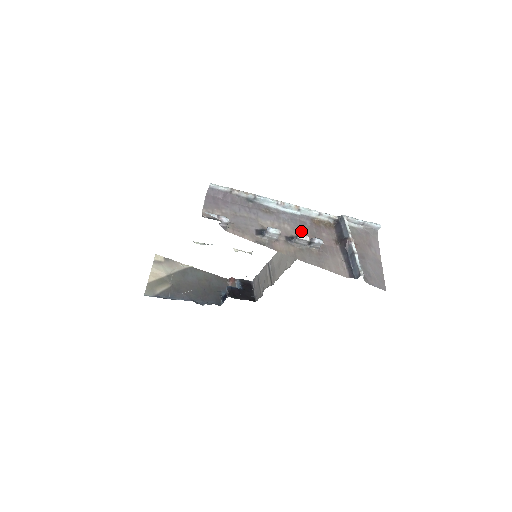
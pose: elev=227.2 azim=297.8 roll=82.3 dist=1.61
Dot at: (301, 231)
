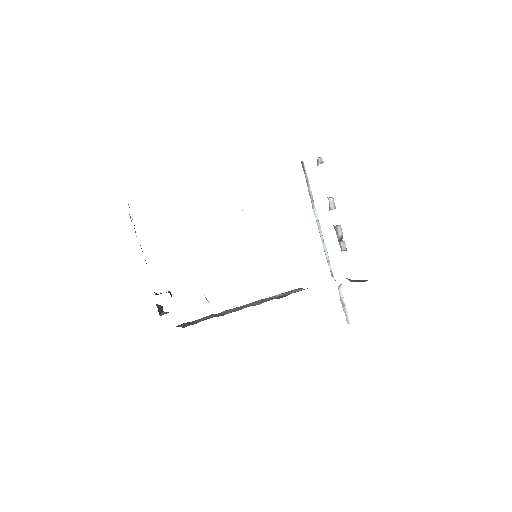
Dot at: occluded
